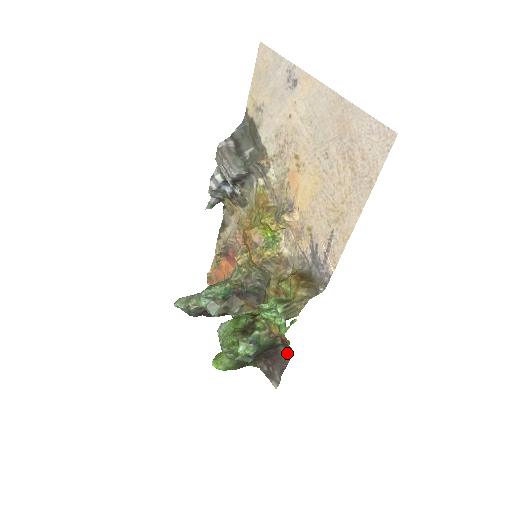
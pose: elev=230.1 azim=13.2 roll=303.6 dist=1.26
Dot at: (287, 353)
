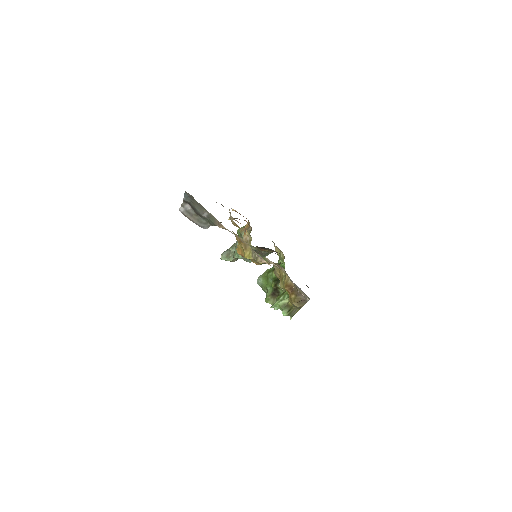
Dot at: occluded
